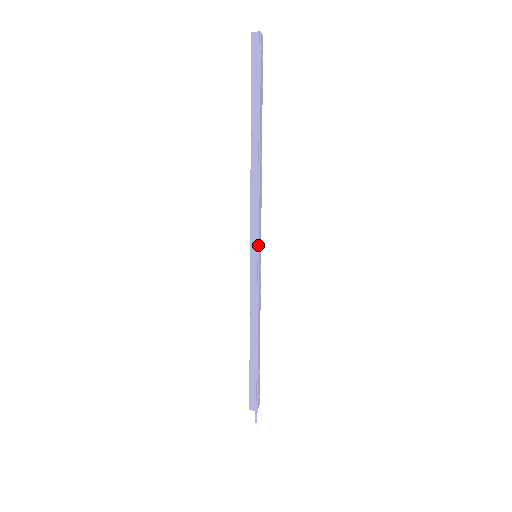
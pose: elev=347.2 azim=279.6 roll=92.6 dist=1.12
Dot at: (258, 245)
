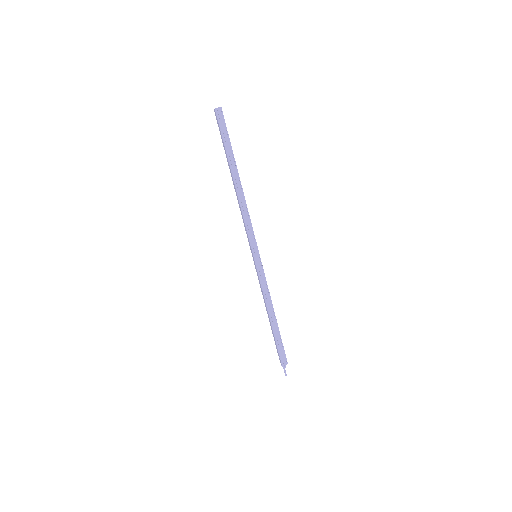
Dot at: (257, 247)
